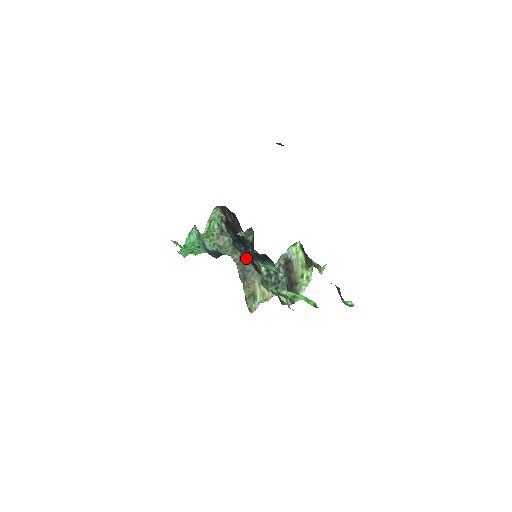
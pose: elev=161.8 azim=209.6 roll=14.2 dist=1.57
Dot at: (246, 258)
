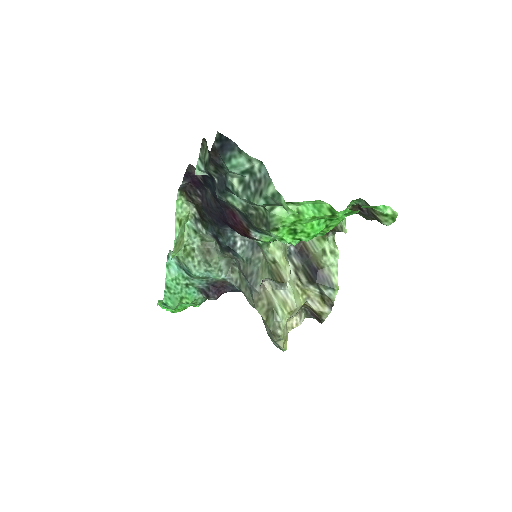
Dot at: (242, 258)
